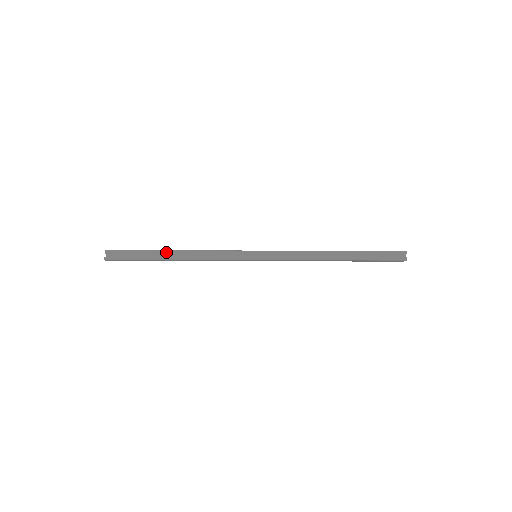
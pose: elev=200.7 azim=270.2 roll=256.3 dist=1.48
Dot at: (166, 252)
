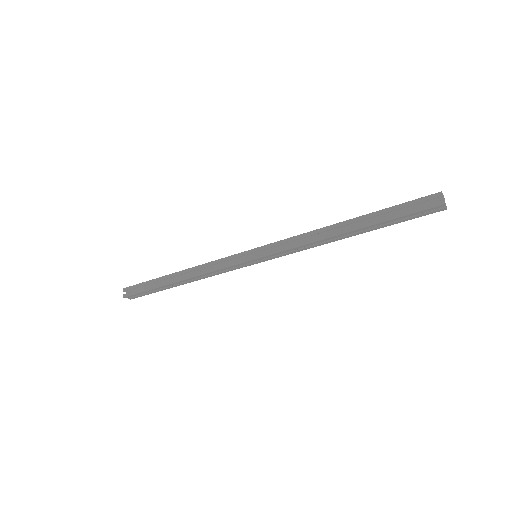
Dot at: (170, 276)
